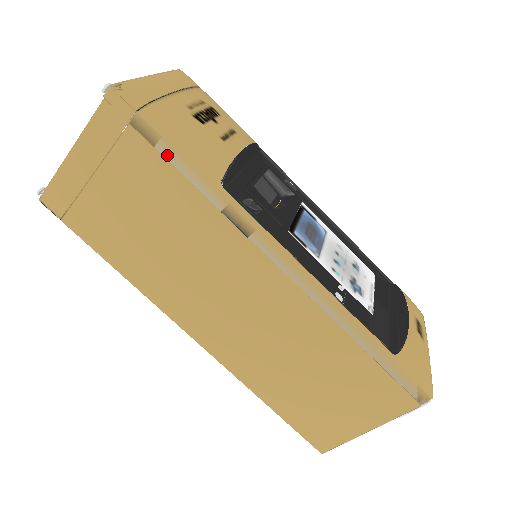
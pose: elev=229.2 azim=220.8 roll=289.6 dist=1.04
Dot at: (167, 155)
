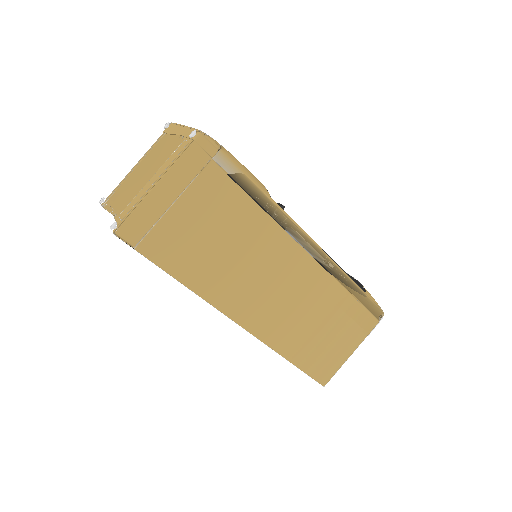
Dot at: (238, 180)
